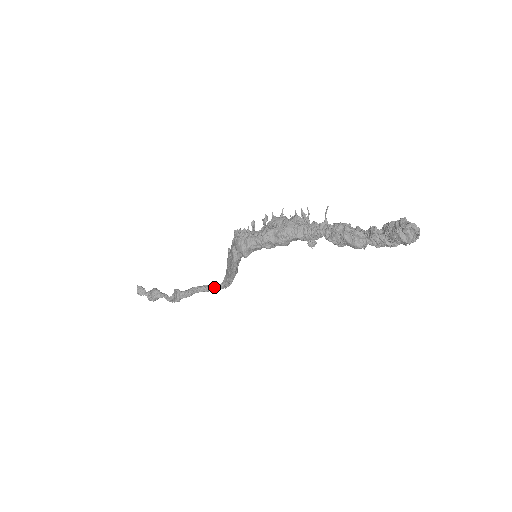
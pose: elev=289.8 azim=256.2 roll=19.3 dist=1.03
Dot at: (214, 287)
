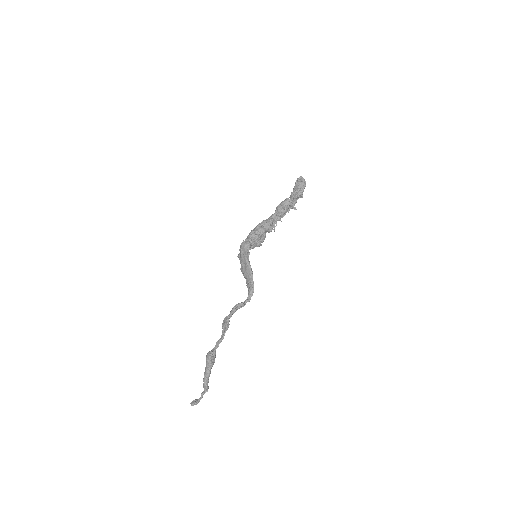
Dot at: (246, 299)
